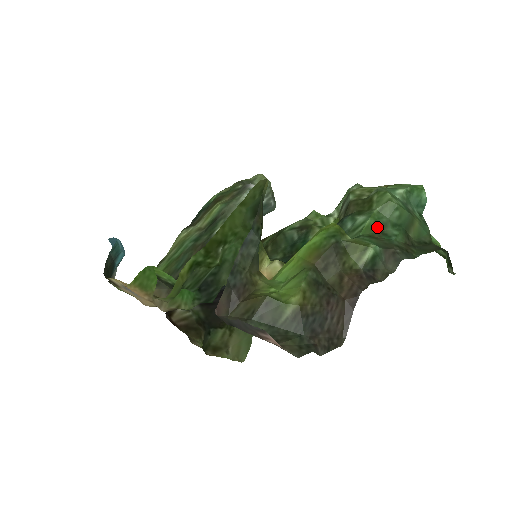
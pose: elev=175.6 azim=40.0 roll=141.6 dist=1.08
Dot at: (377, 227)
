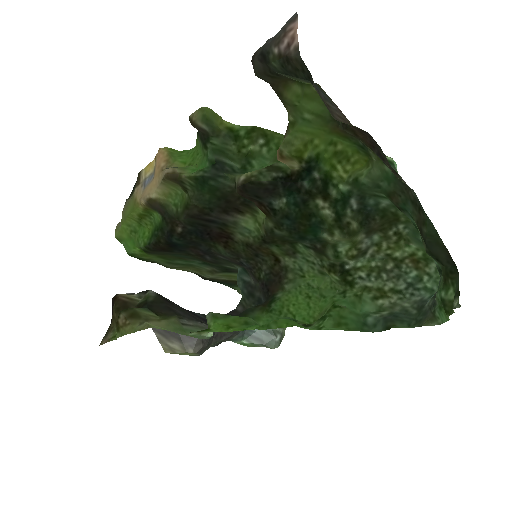
Dot at: (397, 206)
